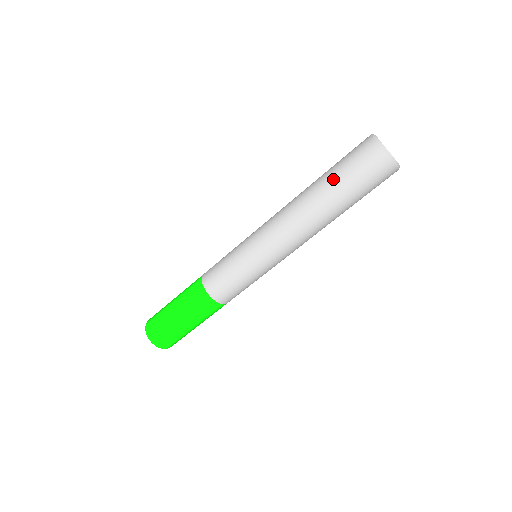
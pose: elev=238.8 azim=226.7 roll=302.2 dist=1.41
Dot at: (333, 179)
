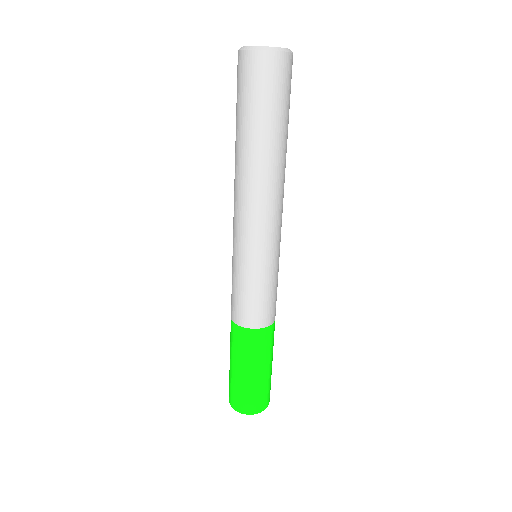
Dot at: (237, 121)
